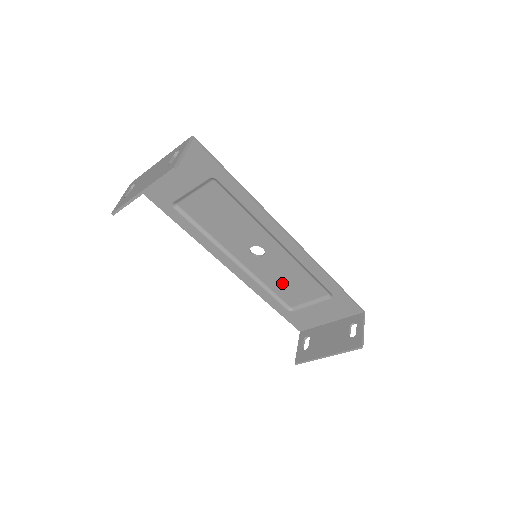
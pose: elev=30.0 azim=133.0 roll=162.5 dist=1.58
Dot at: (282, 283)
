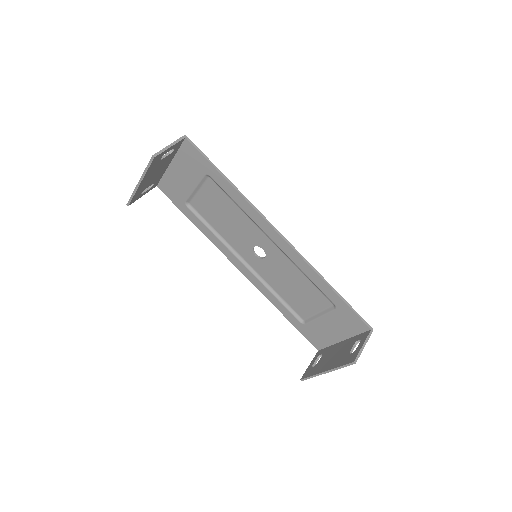
Dot at: (288, 290)
